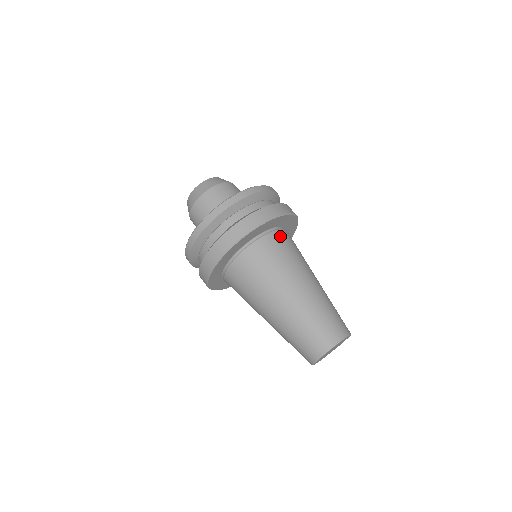
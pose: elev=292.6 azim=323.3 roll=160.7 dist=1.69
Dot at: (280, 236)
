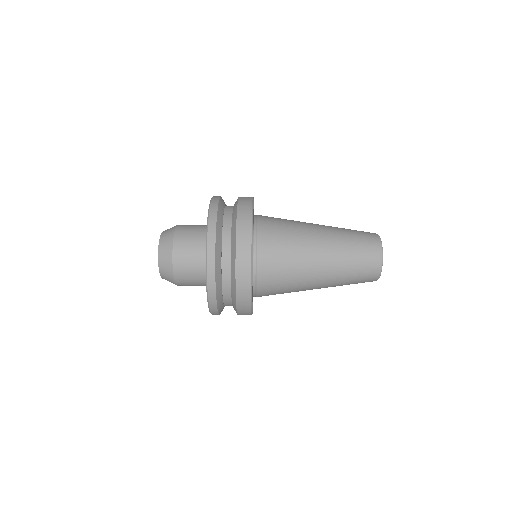
Dot at: (265, 226)
